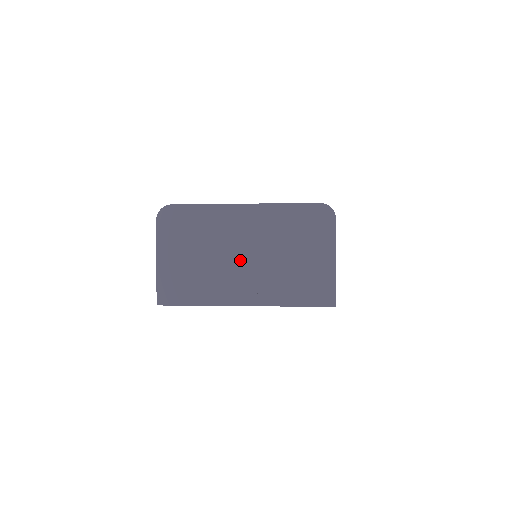
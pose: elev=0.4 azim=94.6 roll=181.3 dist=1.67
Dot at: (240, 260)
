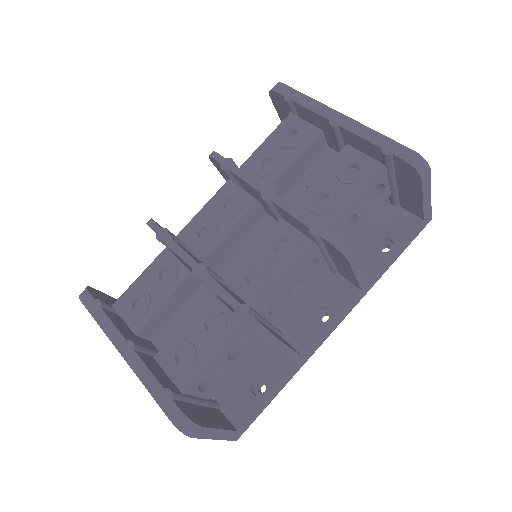
Dot at: occluded
